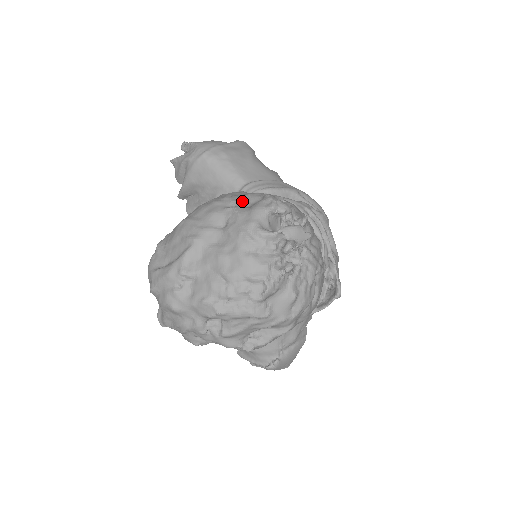
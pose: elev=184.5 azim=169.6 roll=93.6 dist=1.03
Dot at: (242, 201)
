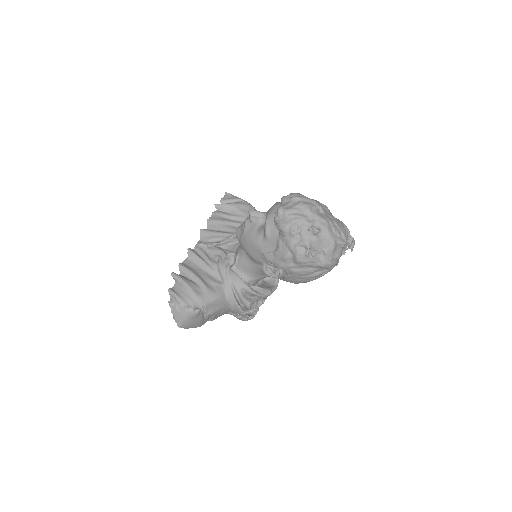
Dot at: occluded
